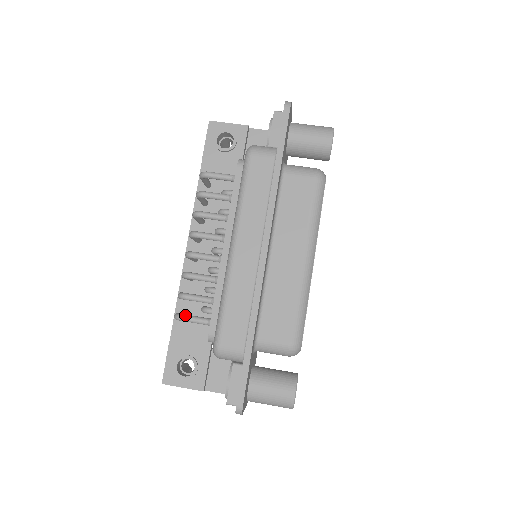
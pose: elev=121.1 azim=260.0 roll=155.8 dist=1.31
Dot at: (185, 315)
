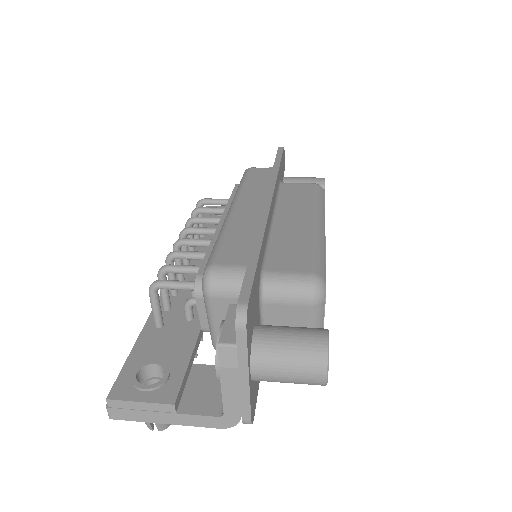
Dot at: (165, 280)
